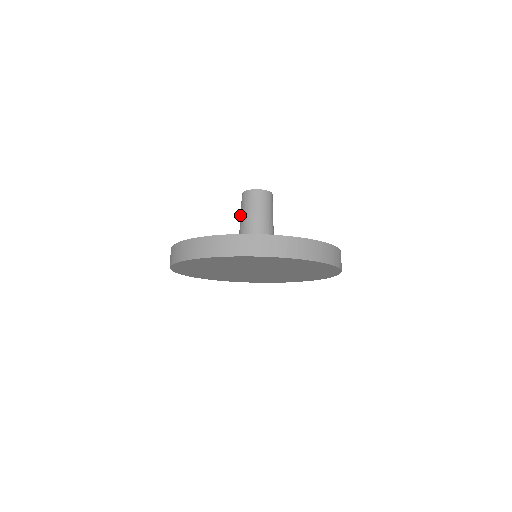
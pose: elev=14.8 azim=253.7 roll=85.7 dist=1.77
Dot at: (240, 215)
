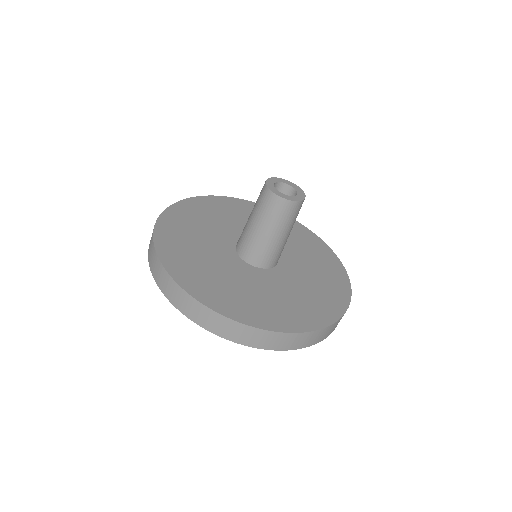
Dot at: (264, 222)
